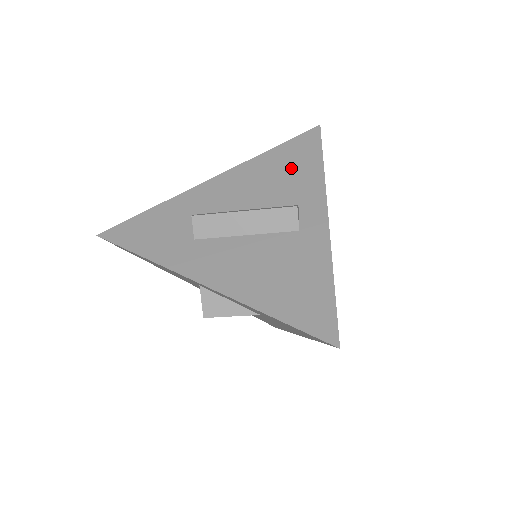
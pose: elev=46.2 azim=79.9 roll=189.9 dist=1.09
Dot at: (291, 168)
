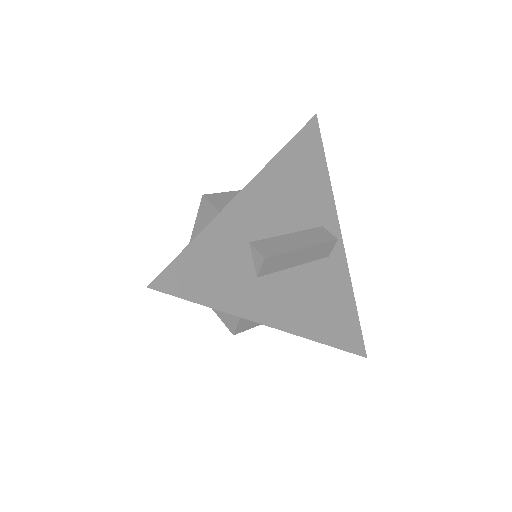
Dot at: (308, 176)
